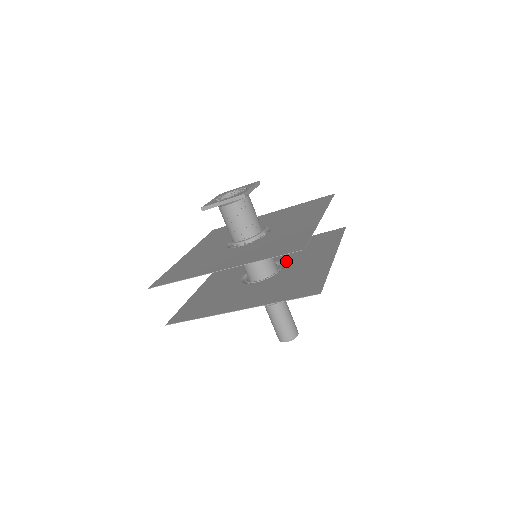
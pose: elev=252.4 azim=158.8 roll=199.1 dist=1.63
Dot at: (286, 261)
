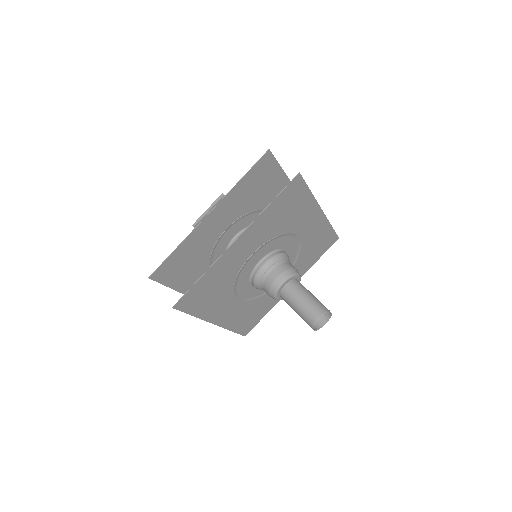
Dot at: (288, 255)
